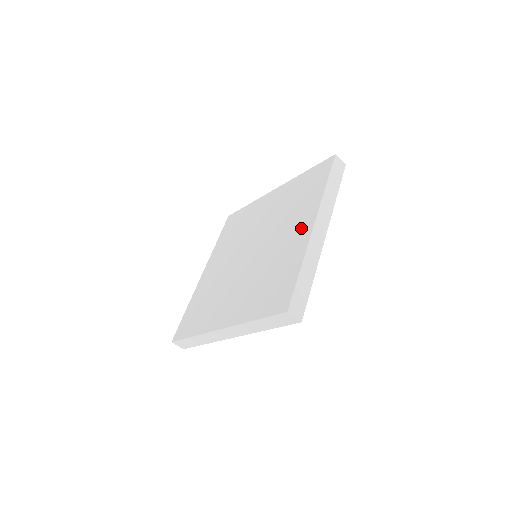
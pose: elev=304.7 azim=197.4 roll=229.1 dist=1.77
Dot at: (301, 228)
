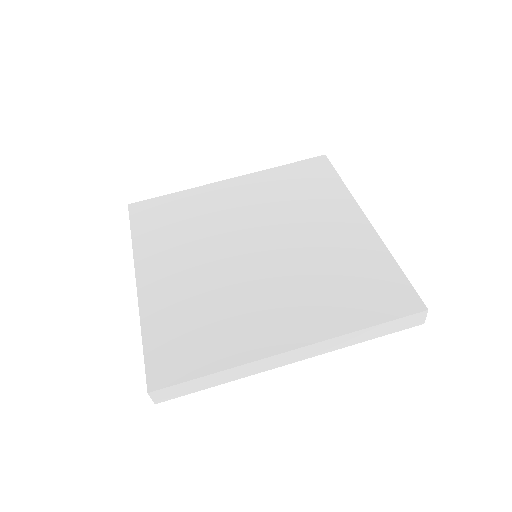
Dot at: (285, 328)
